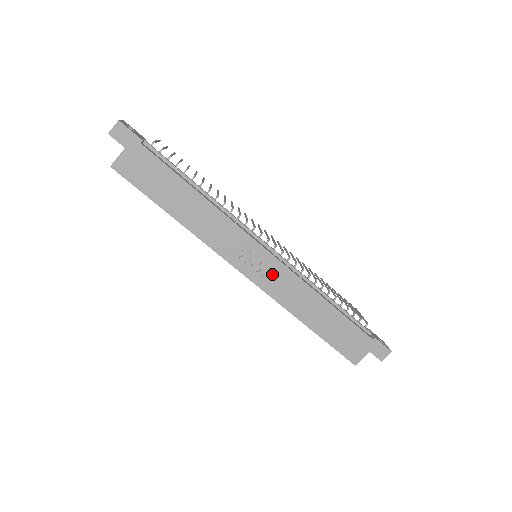
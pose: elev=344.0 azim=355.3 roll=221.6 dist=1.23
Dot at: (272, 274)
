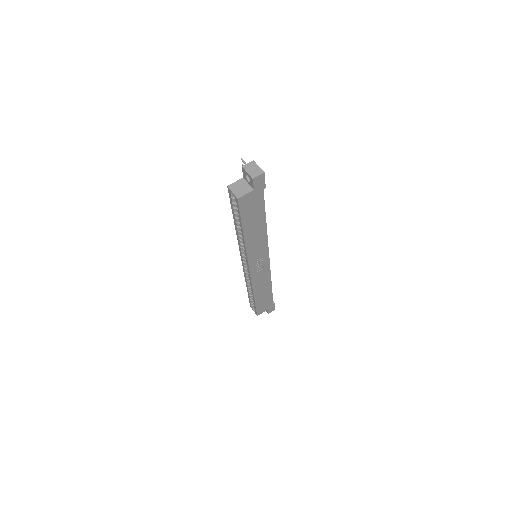
Dot at: (261, 271)
